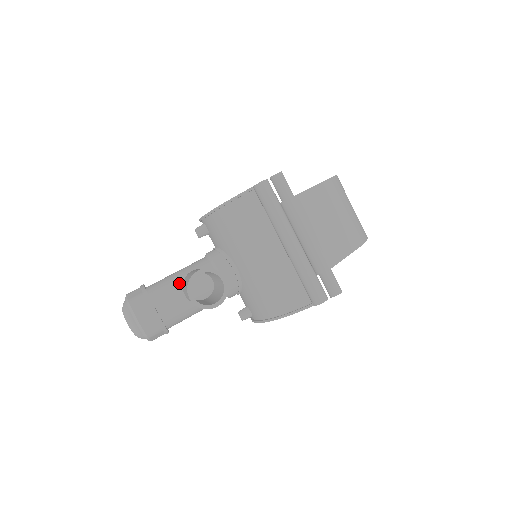
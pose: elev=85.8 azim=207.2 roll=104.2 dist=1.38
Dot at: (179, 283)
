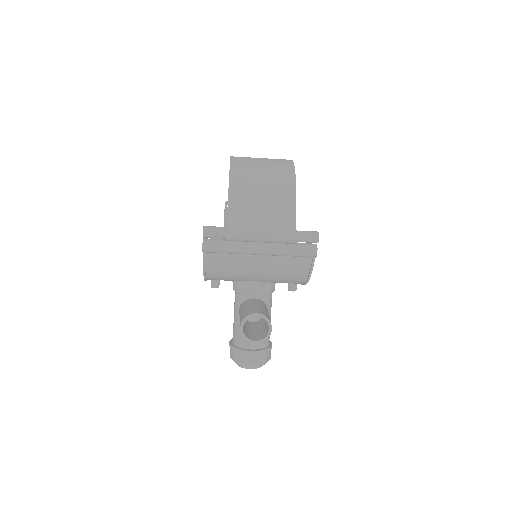
Dot at: occluded
